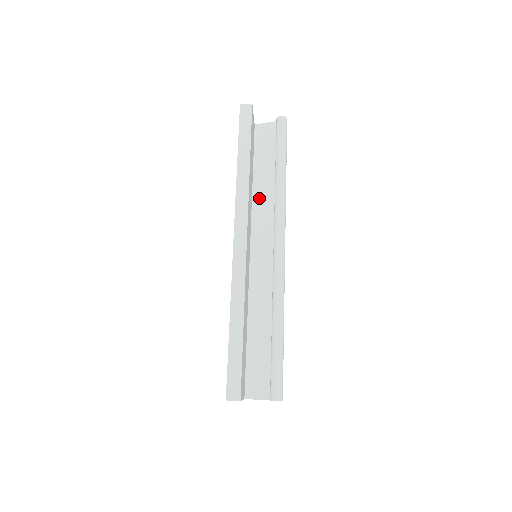
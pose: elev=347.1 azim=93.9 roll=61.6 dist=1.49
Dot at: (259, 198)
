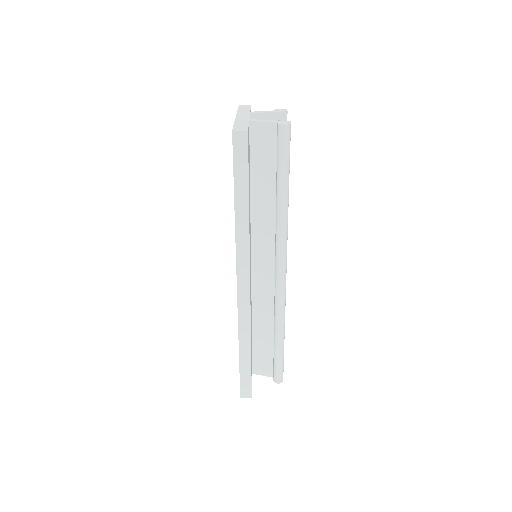
Dot at: (258, 216)
